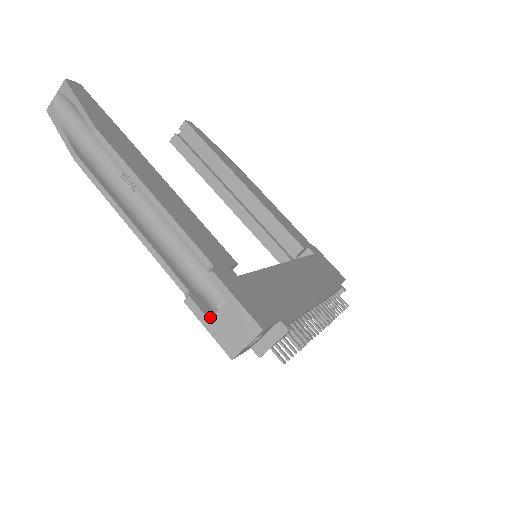
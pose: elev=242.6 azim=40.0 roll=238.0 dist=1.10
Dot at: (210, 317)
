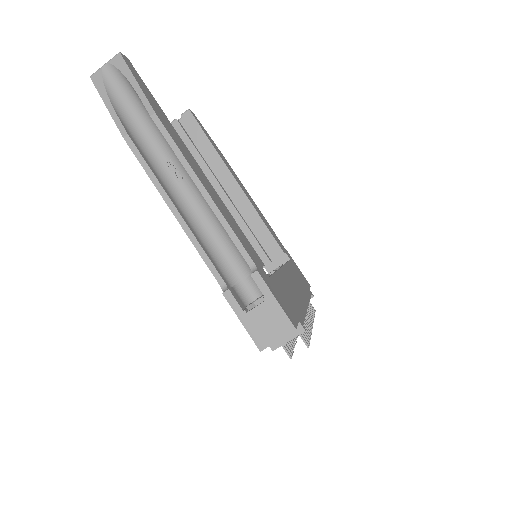
Dot at: (246, 311)
